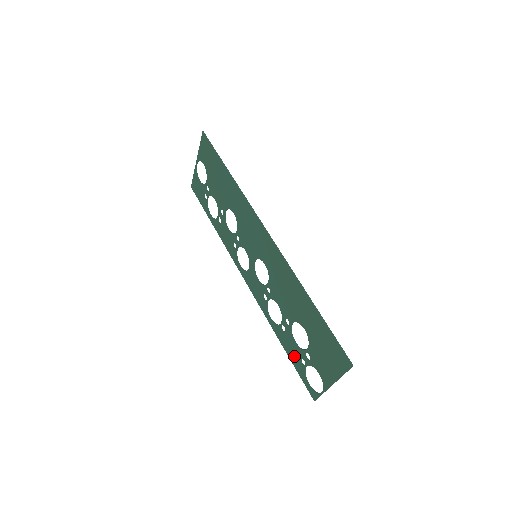
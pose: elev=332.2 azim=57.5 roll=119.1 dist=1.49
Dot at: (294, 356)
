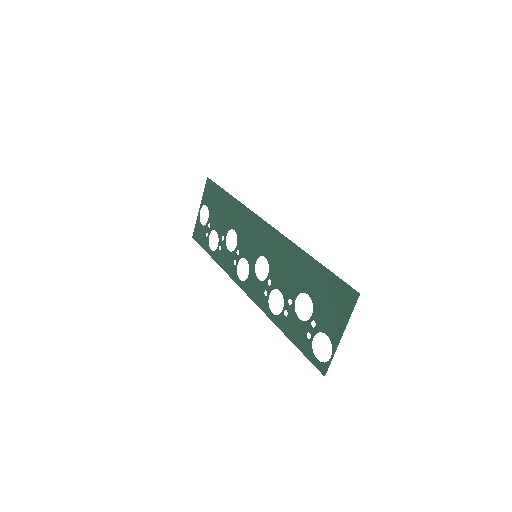
Dot at: (299, 337)
